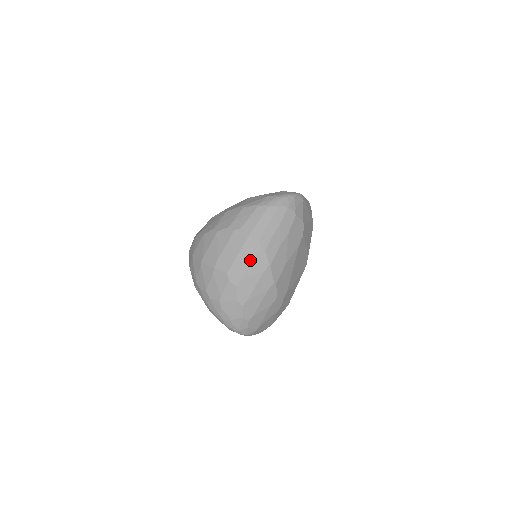
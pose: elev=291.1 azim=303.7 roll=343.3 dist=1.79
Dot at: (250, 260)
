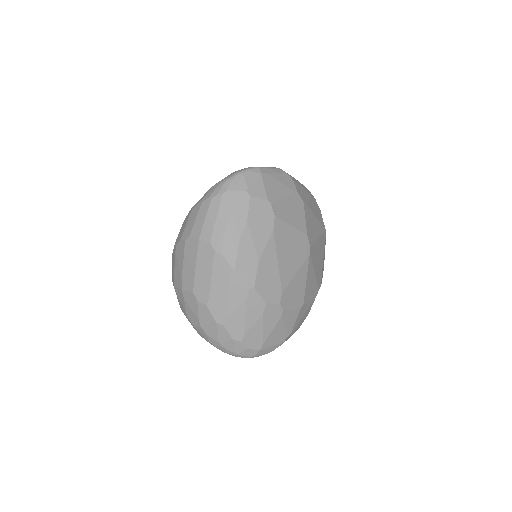
Dot at: (209, 270)
